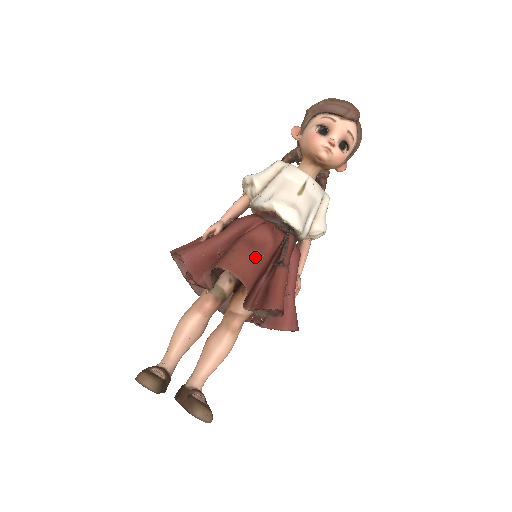
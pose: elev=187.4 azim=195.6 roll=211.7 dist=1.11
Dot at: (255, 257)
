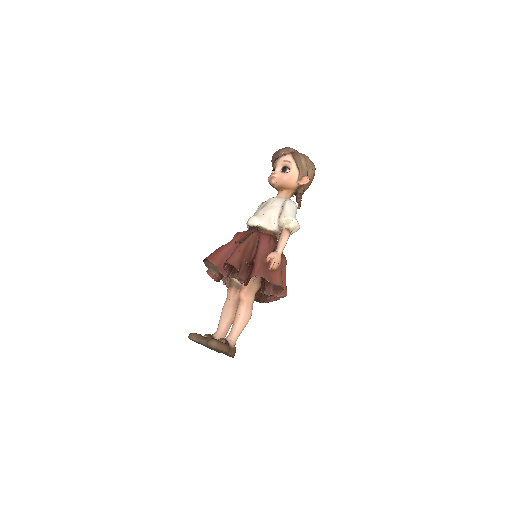
Dot at: (221, 247)
